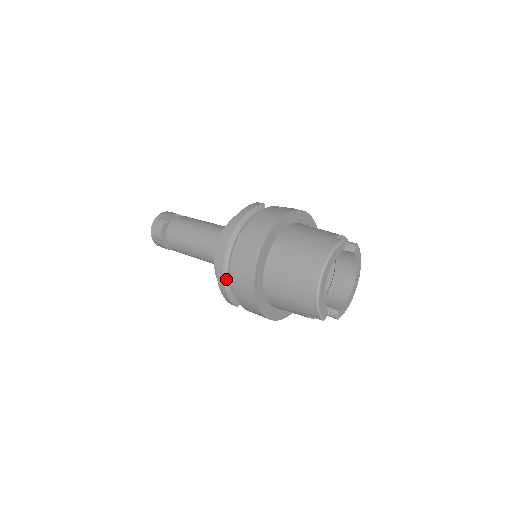
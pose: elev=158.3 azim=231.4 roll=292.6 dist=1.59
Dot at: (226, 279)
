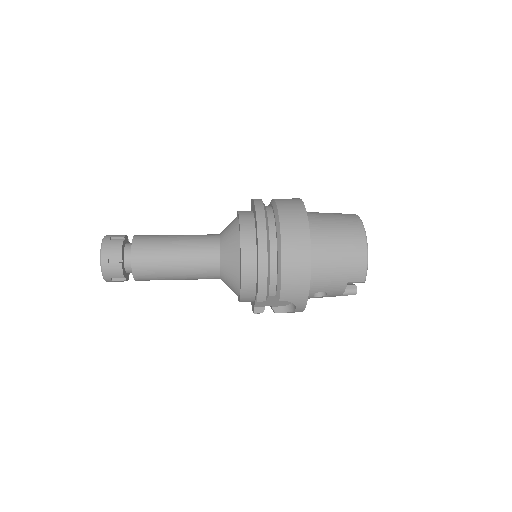
Dot at: (268, 258)
